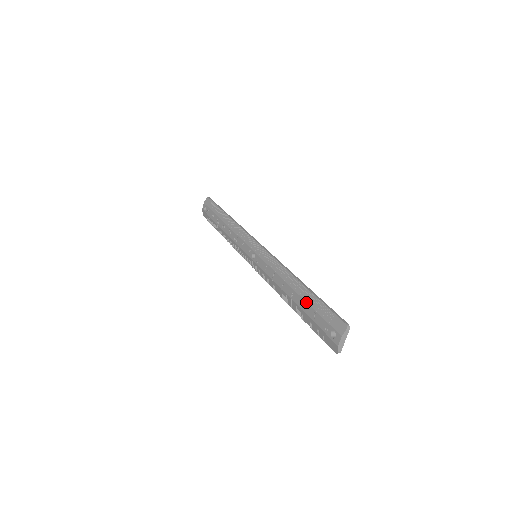
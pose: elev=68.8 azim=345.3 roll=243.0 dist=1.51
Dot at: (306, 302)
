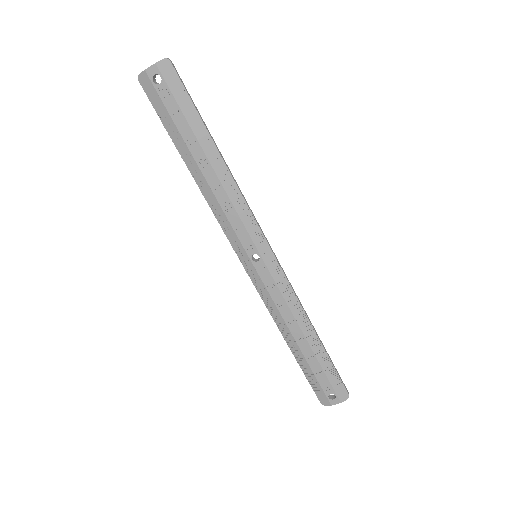
Dot at: (316, 358)
